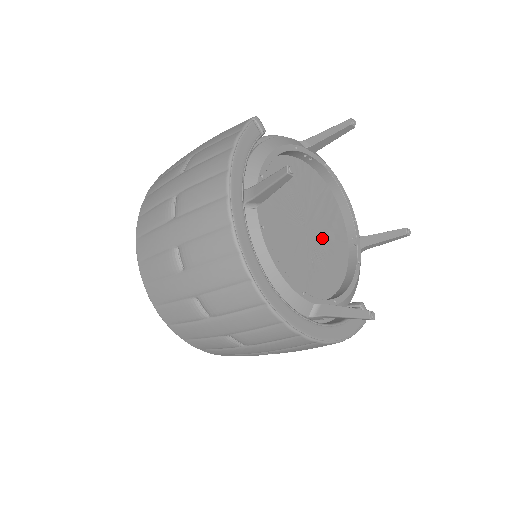
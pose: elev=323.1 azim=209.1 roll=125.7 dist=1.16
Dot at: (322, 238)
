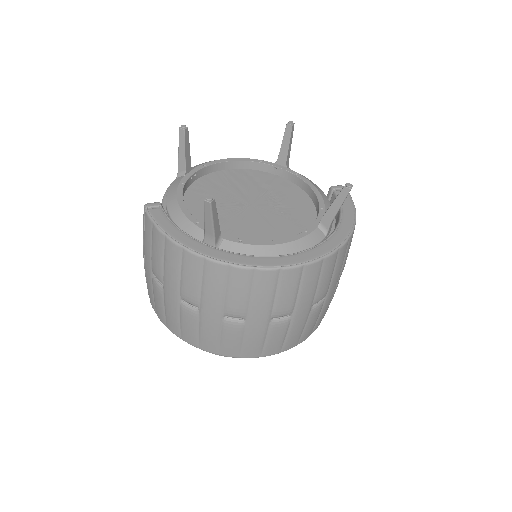
Dot at: (265, 195)
